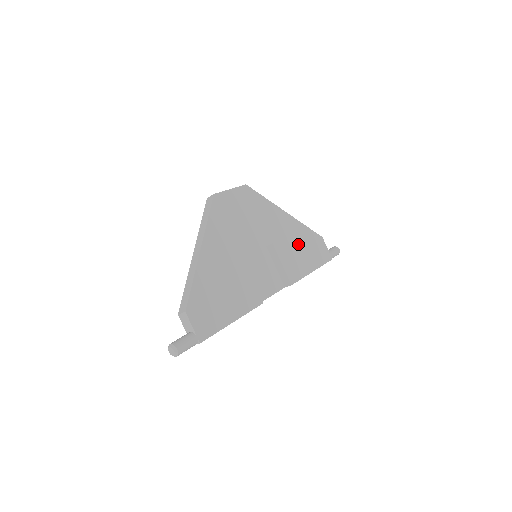
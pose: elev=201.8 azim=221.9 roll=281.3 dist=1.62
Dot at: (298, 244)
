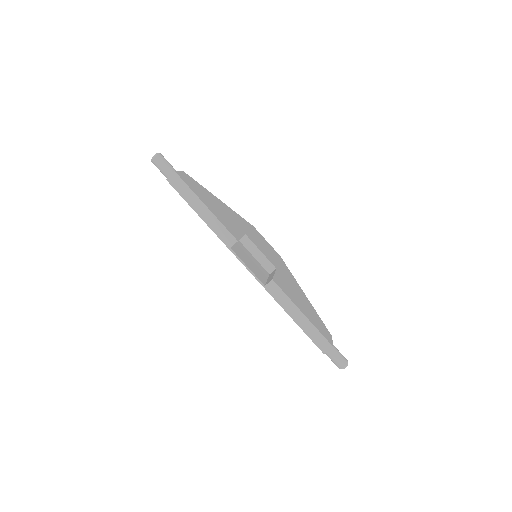
Dot at: (301, 300)
